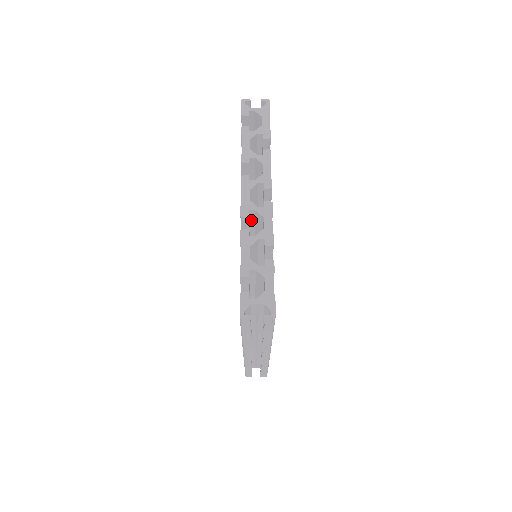
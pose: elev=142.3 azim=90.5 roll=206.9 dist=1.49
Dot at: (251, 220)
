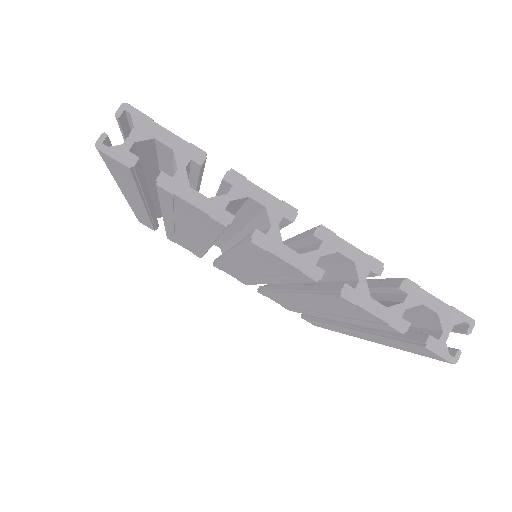
Dot at: occluded
